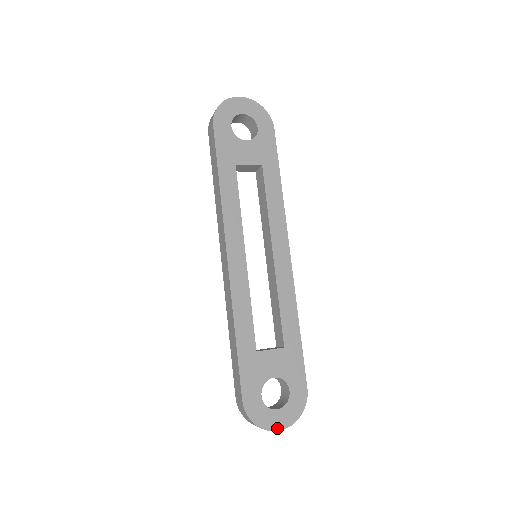
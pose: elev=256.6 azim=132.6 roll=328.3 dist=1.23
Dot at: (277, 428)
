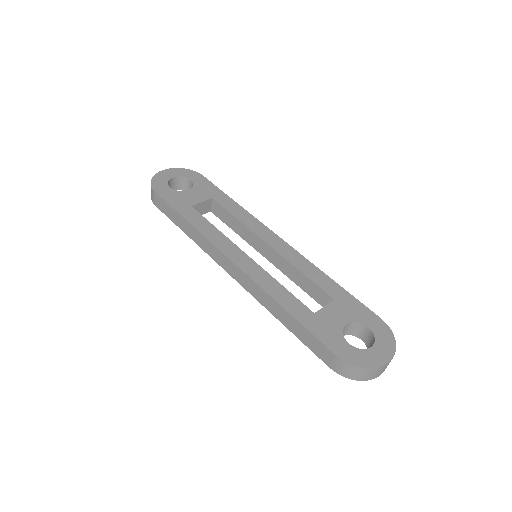
Dot at: (385, 361)
